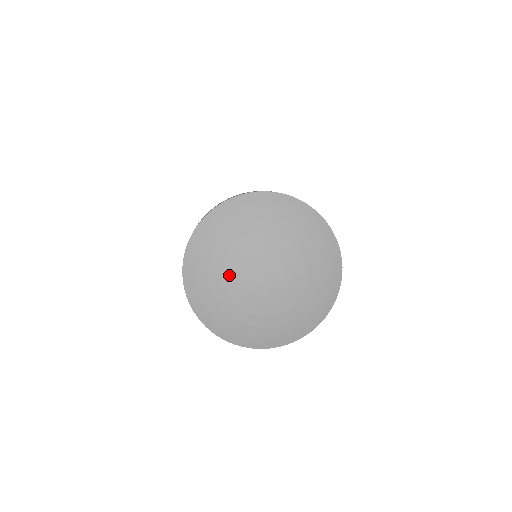
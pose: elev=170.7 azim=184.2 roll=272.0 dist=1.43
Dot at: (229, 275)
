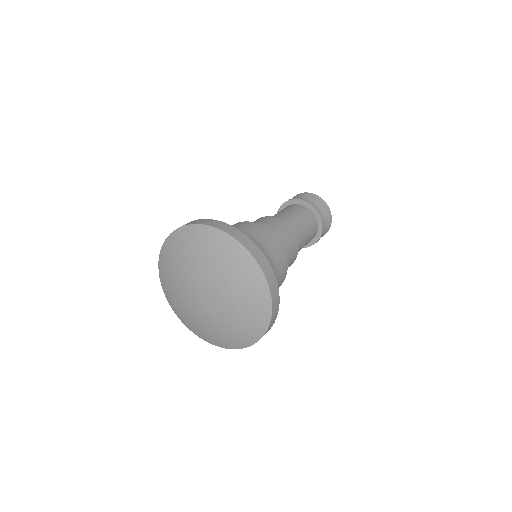
Dot at: (183, 275)
